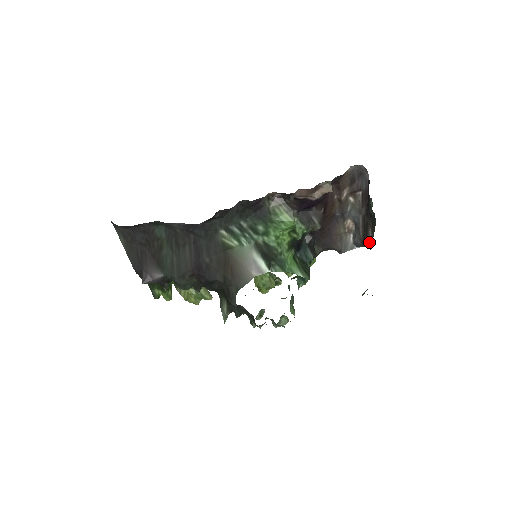
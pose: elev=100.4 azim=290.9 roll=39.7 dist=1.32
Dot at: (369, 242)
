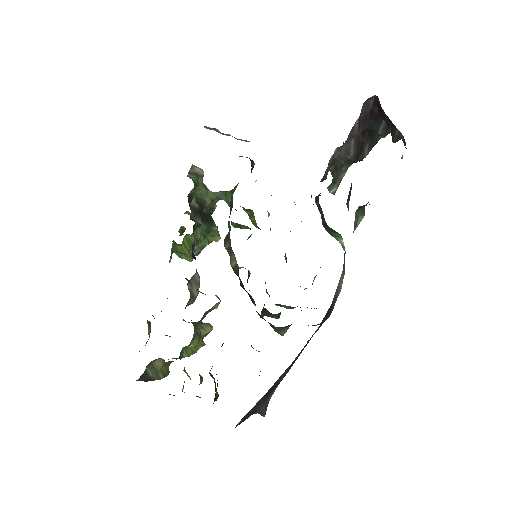
Dot at: (363, 157)
